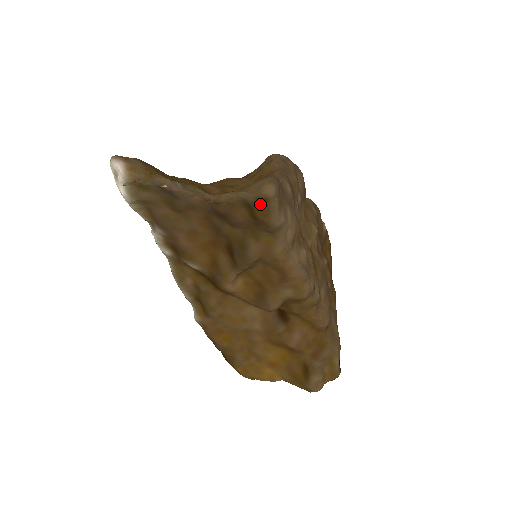
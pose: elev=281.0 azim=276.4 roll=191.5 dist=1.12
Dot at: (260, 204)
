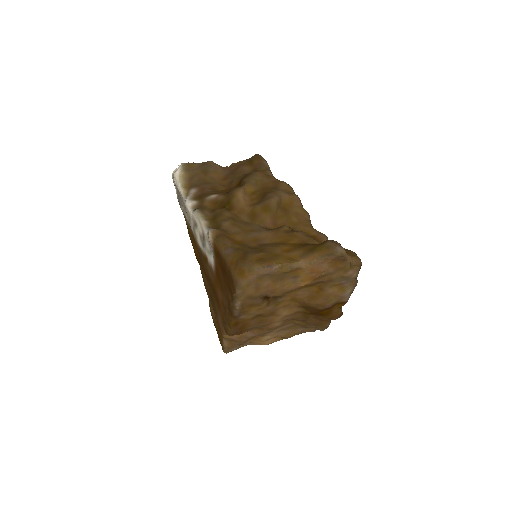
Dot at: (255, 157)
